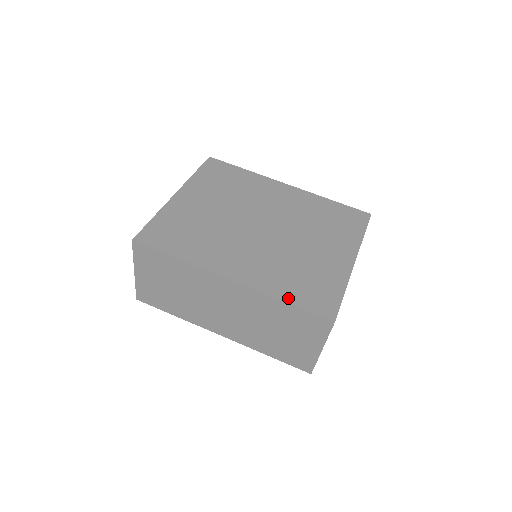
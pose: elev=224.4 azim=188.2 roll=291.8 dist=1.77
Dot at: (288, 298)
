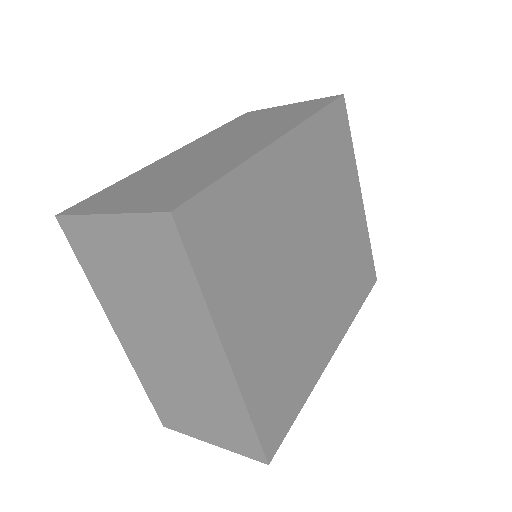
Dot at: (359, 305)
